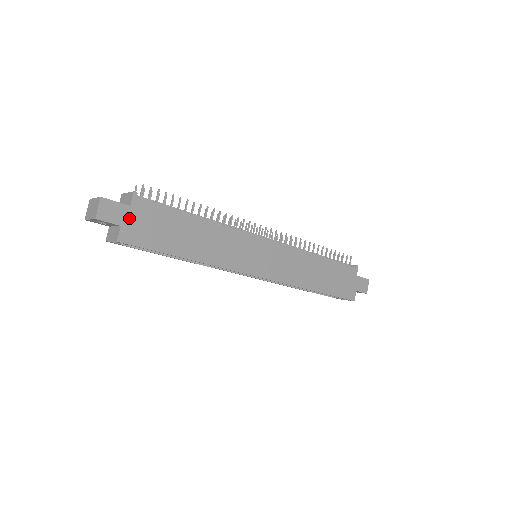
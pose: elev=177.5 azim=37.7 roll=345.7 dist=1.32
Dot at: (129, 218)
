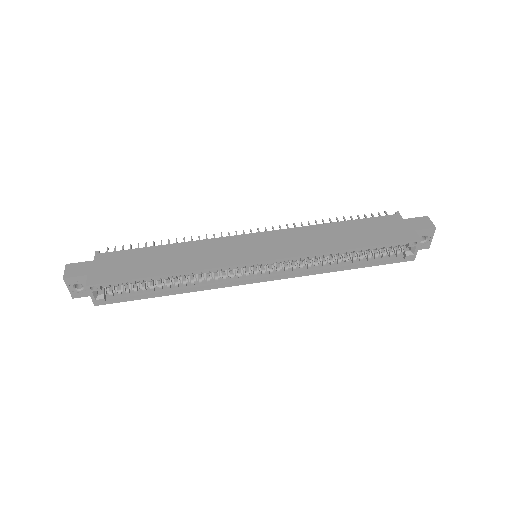
Dot at: (94, 268)
